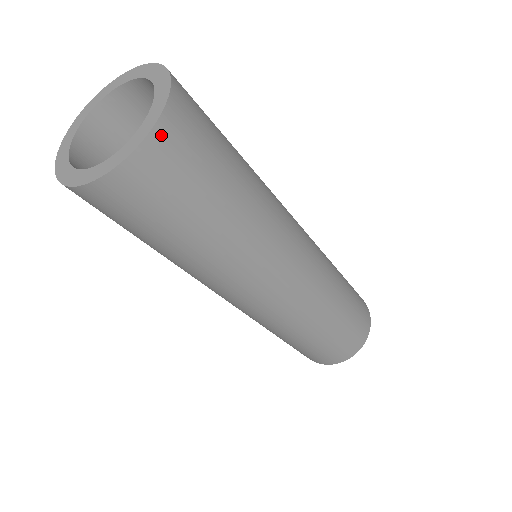
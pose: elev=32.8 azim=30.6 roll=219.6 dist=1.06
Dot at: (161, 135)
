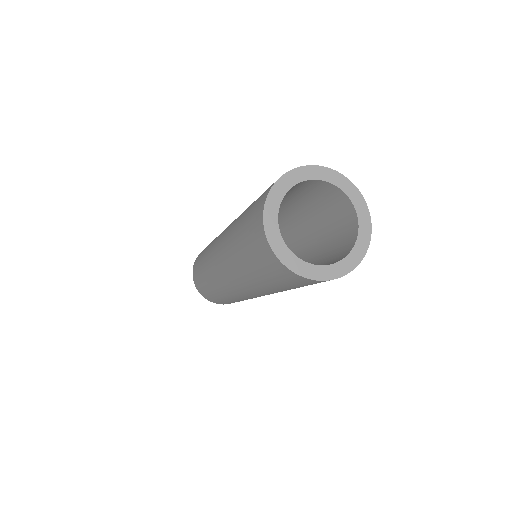
Dot at: (336, 278)
